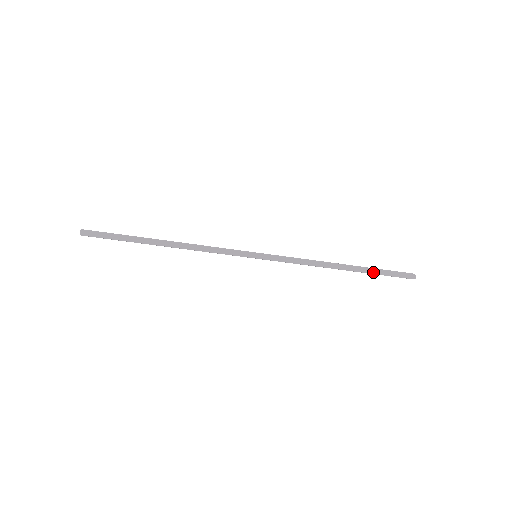
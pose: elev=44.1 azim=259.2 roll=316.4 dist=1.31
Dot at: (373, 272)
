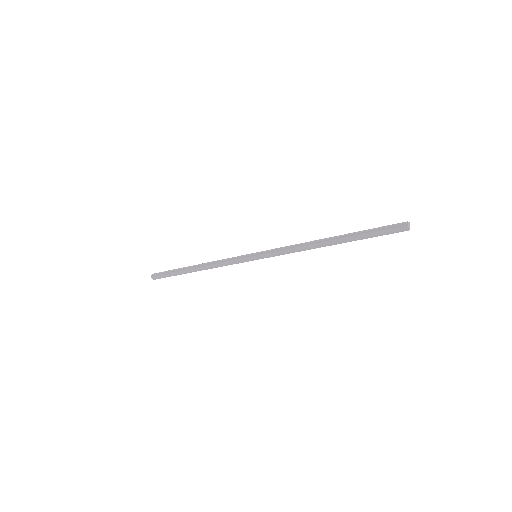
Dot at: (359, 239)
